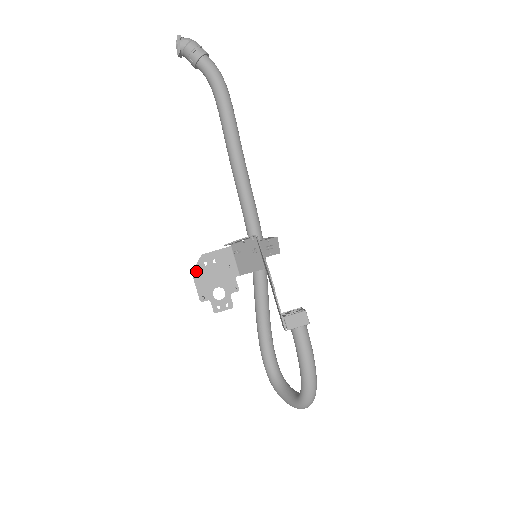
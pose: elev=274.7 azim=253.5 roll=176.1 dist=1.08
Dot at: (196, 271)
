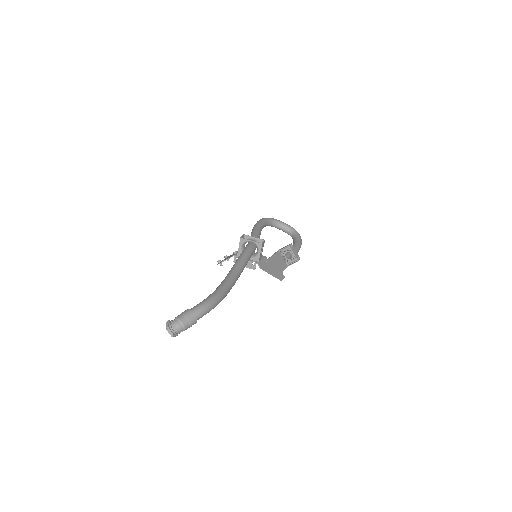
Dot at: occluded
